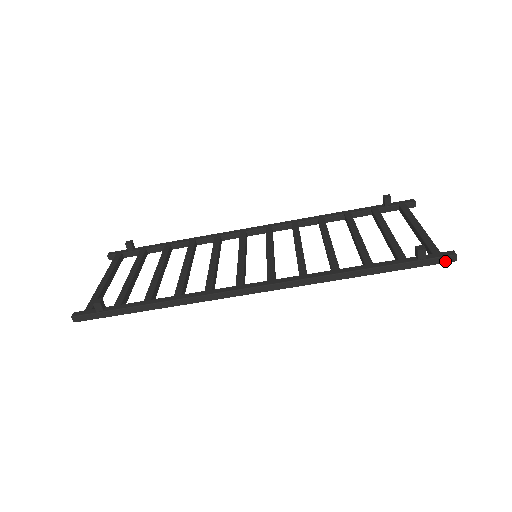
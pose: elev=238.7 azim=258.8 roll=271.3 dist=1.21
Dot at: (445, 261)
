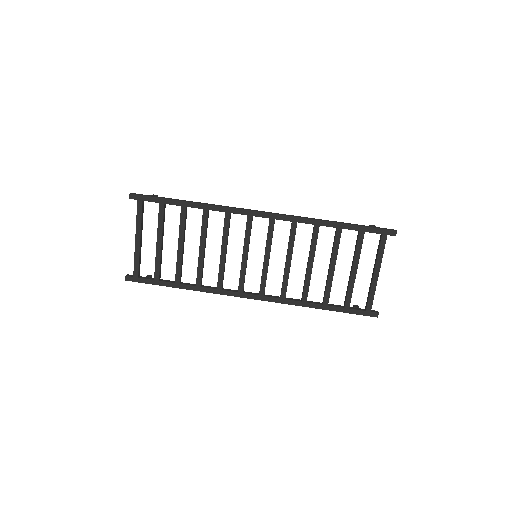
Dot at: (389, 230)
